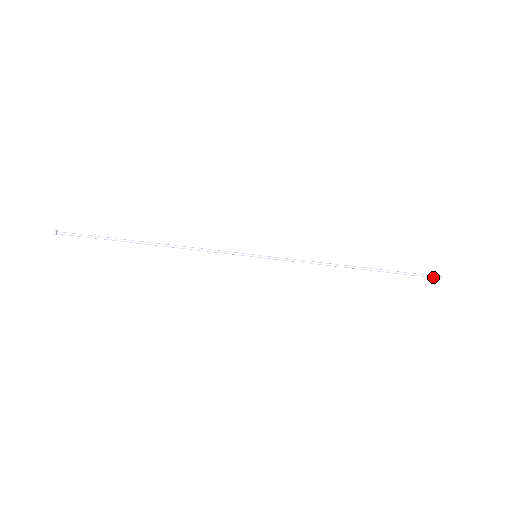
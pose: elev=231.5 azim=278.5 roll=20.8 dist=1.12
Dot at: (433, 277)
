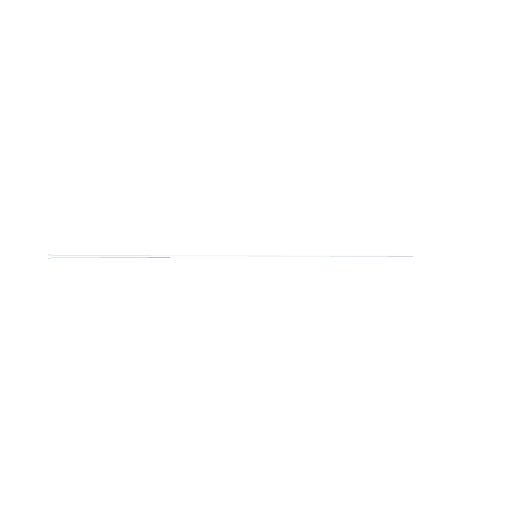
Dot at: (403, 256)
